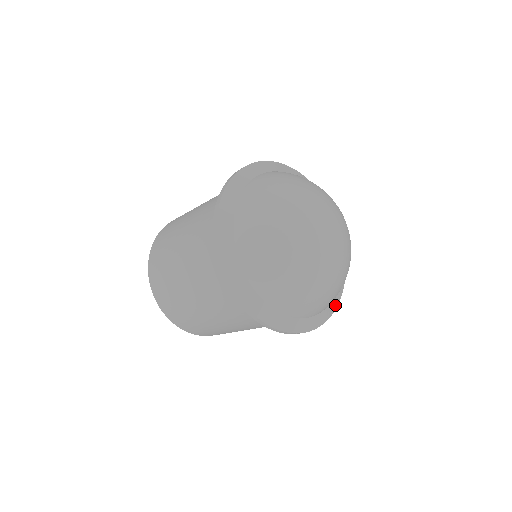
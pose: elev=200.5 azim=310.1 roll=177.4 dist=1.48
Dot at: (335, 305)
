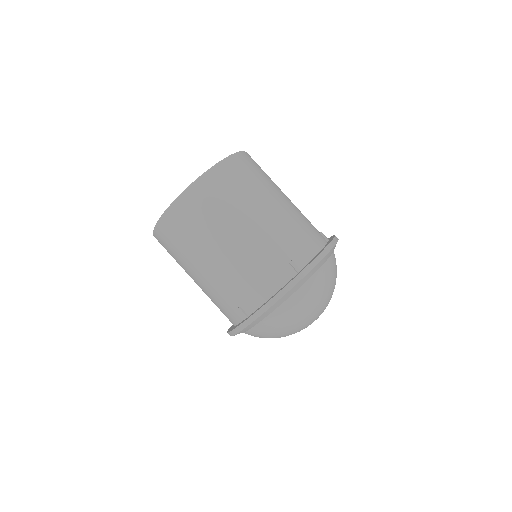
Dot at: occluded
